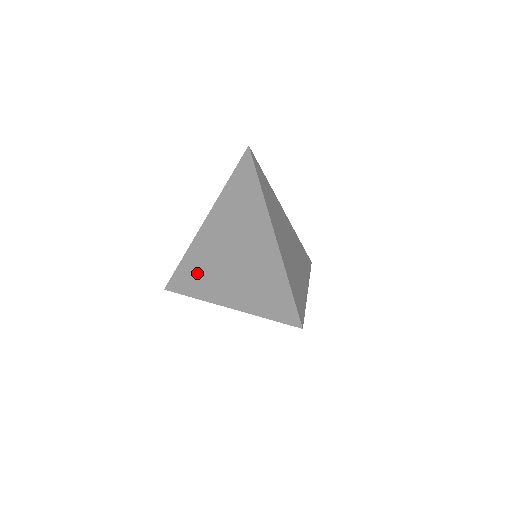
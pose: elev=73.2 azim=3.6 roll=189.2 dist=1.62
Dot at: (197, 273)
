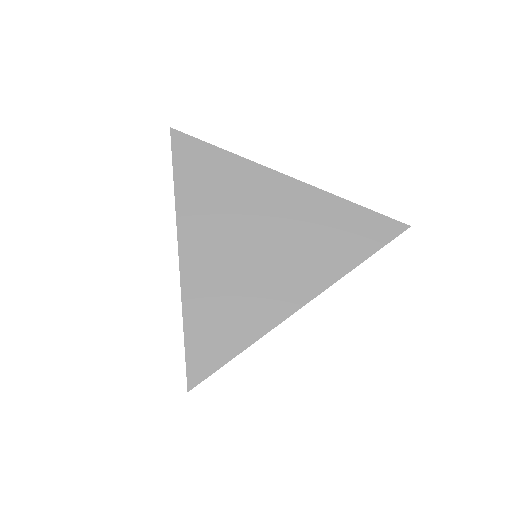
Dot at: (227, 312)
